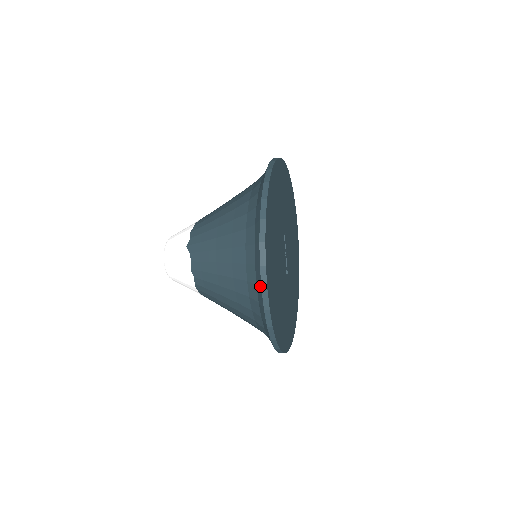
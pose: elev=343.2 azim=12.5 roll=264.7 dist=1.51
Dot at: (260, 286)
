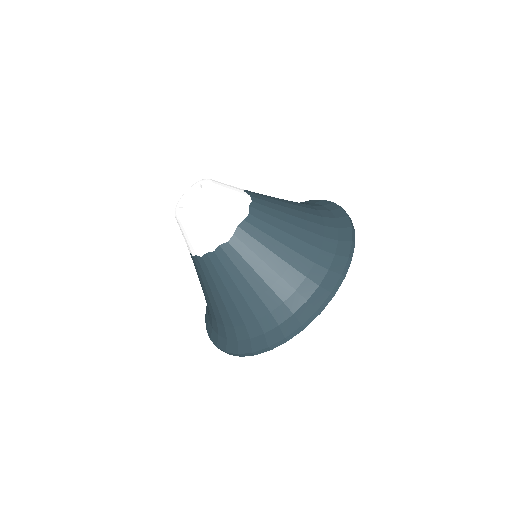
Dot at: (350, 239)
